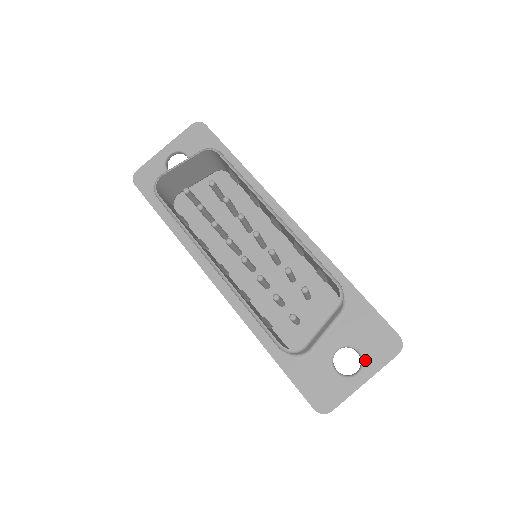
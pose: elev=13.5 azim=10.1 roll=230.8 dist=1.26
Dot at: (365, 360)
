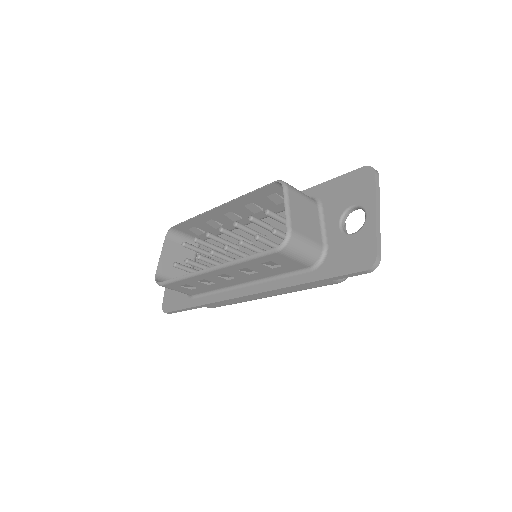
Dot at: (361, 204)
